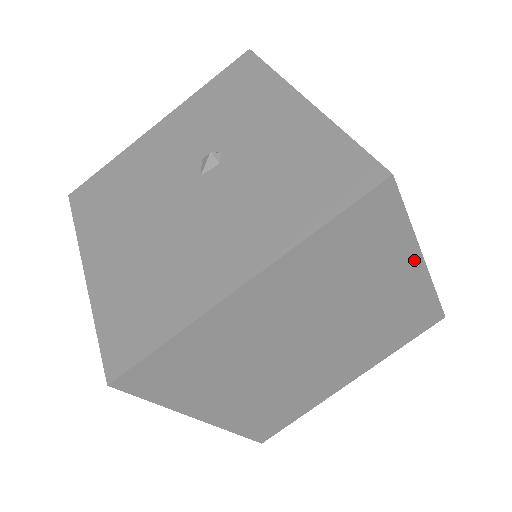
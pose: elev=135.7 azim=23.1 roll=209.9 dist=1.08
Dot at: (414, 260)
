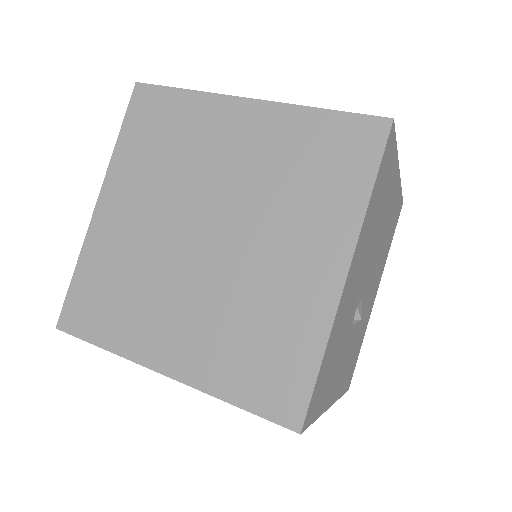
Dot at: (232, 105)
